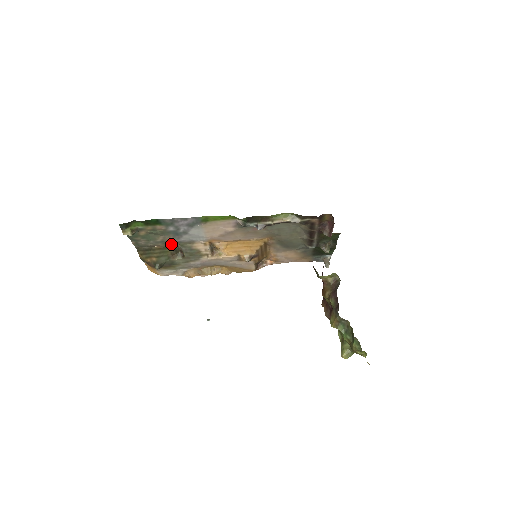
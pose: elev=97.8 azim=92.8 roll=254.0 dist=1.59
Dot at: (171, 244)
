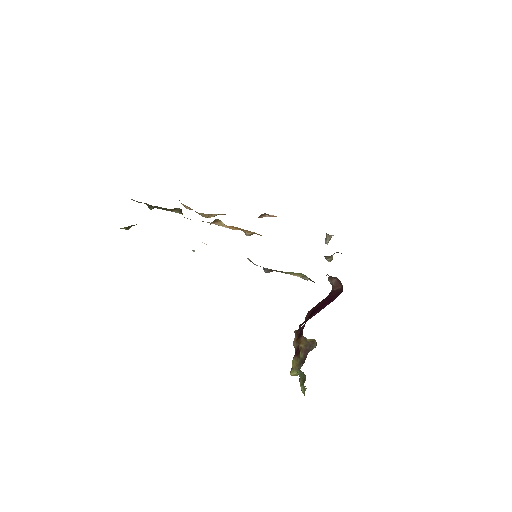
Dot at: occluded
